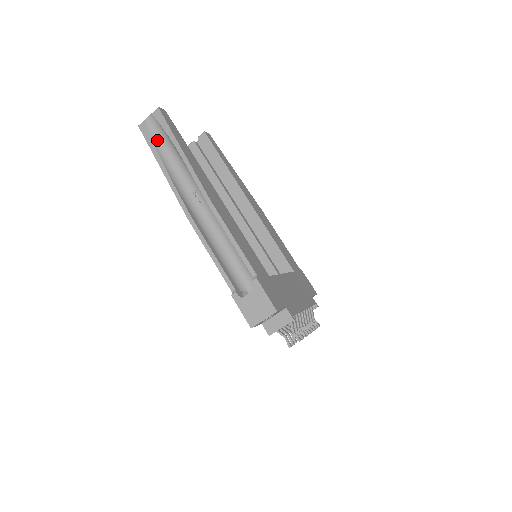
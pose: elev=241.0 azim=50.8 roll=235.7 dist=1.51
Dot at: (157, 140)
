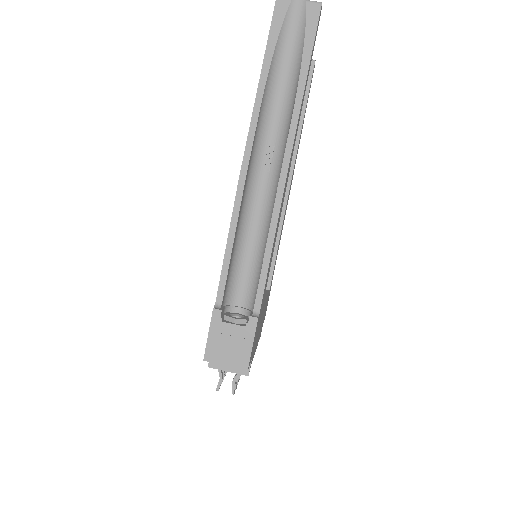
Dot at: (284, 40)
